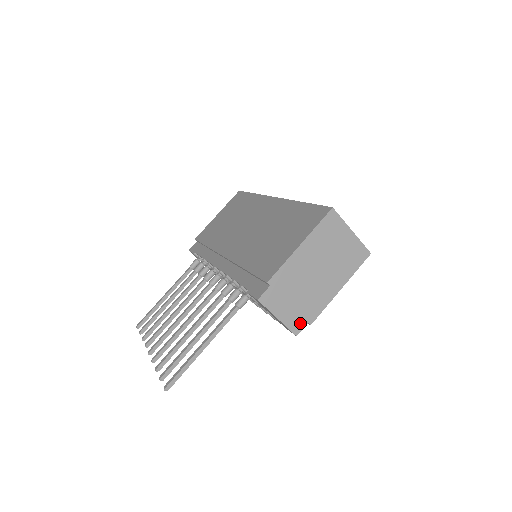
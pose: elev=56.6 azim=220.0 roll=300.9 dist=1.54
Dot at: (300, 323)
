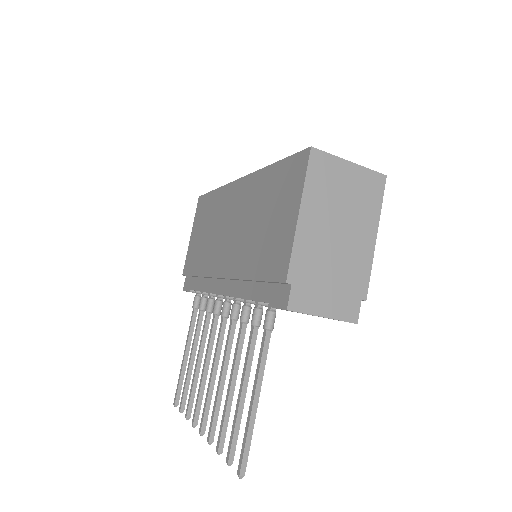
Dot at: (352, 306)
